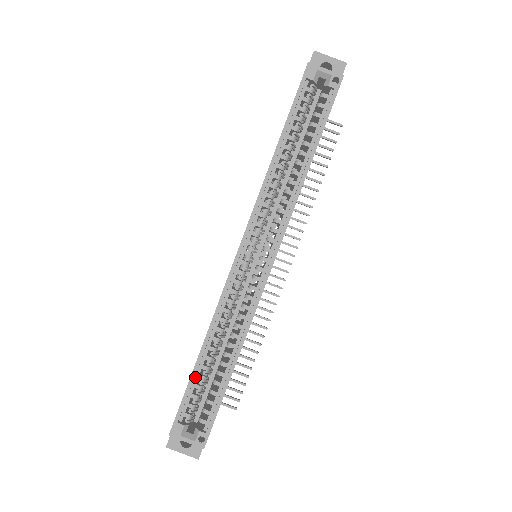
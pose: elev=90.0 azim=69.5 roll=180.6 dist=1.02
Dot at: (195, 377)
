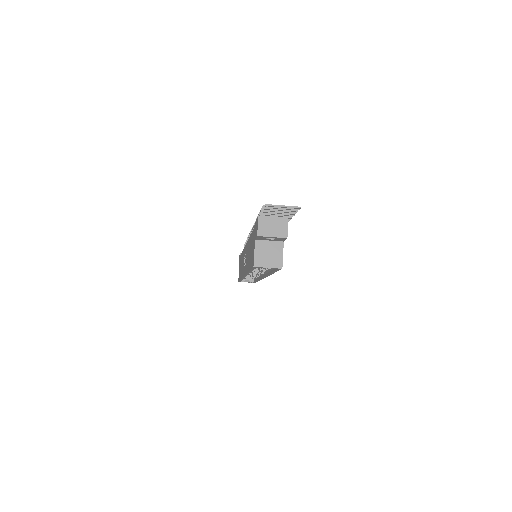
Dot at: occluded
